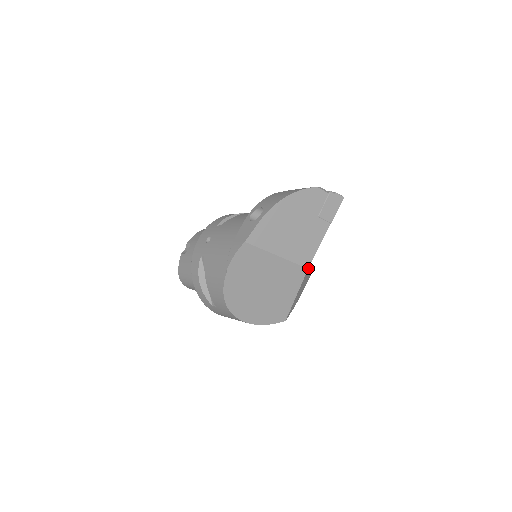
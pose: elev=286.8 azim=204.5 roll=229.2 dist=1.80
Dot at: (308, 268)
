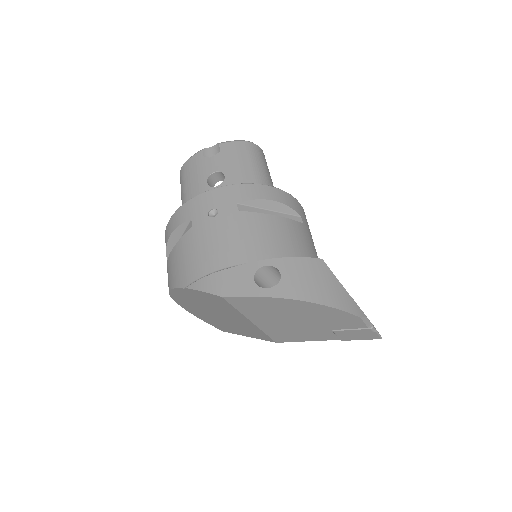
Dot at: occluded
